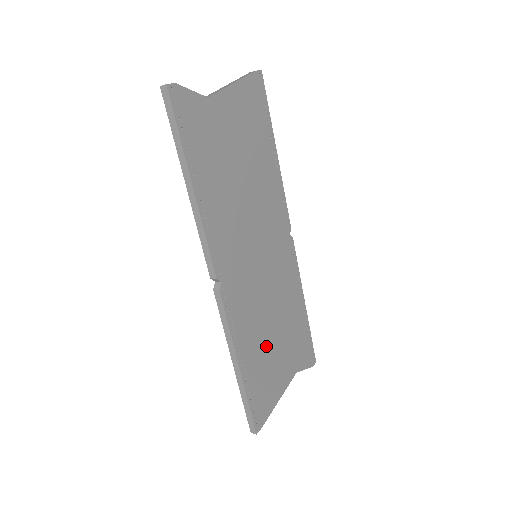
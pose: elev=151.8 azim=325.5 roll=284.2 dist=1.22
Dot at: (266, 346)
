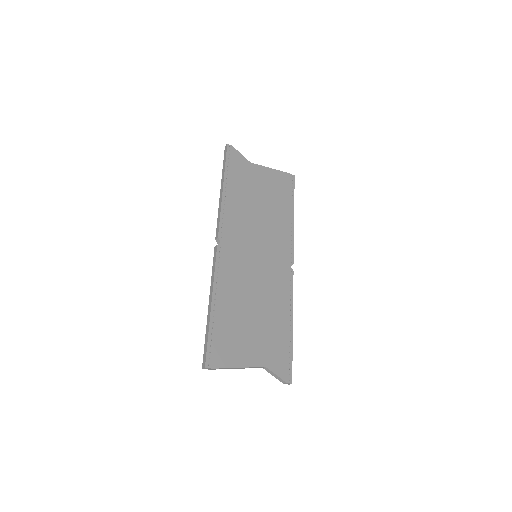
Dot at: (242, 314)
